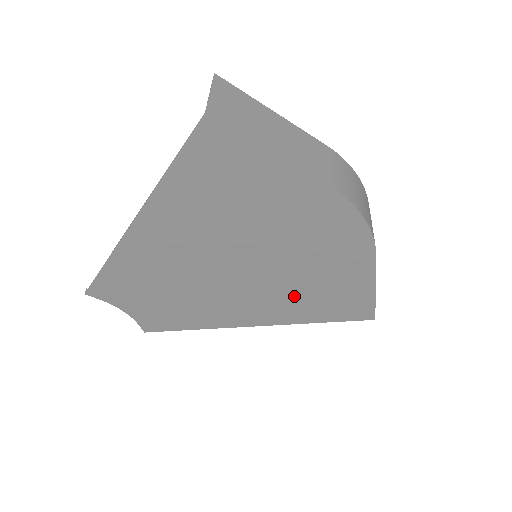
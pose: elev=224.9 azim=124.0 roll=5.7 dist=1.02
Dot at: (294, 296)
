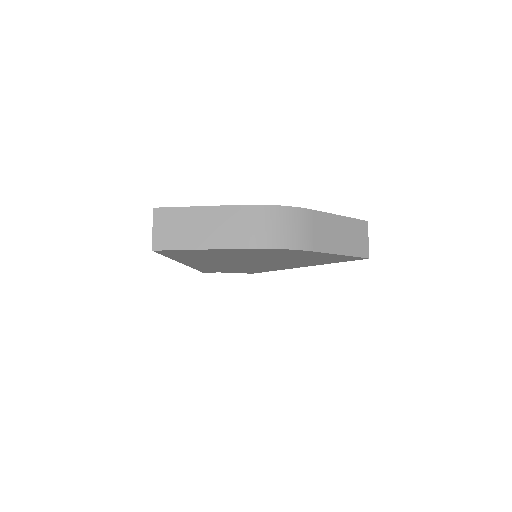
Dot at: (301, 261)
